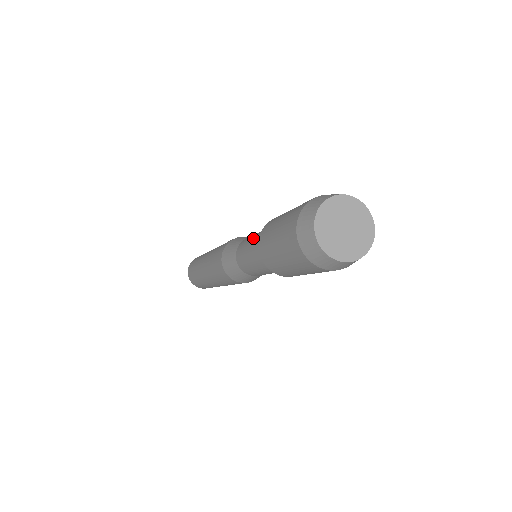
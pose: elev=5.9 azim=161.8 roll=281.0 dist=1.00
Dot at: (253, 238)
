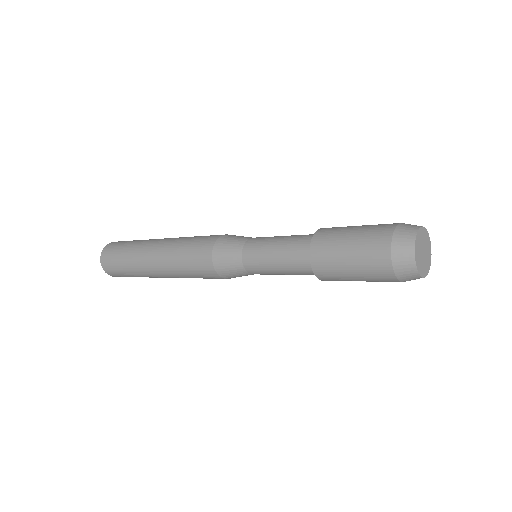
Dot at: (282, 239)
